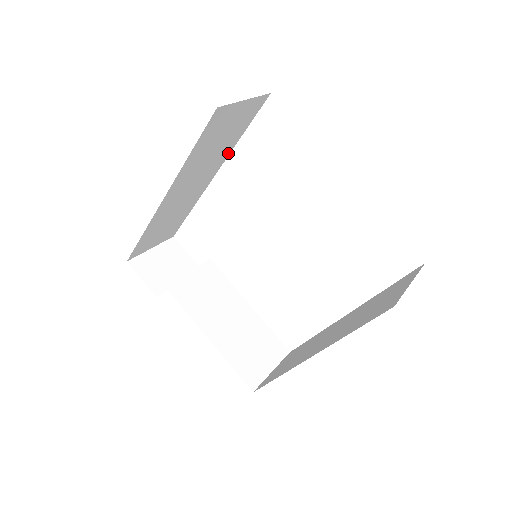
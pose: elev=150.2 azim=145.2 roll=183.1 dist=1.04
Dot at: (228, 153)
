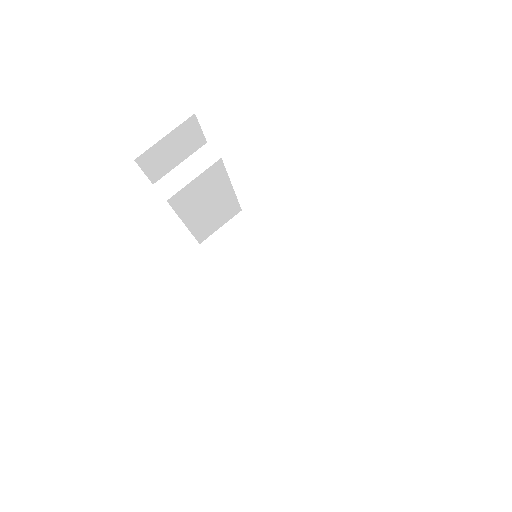
Dot at: occluded
